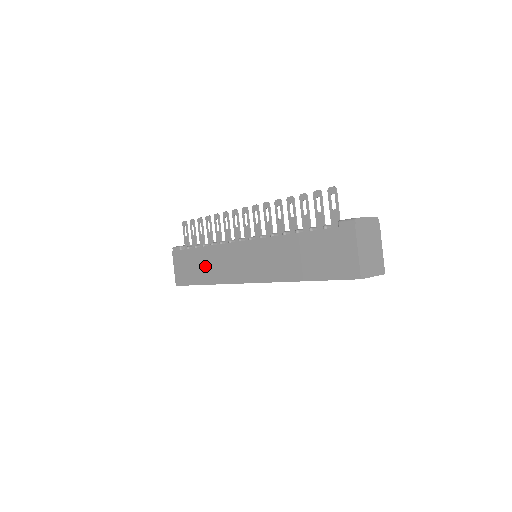
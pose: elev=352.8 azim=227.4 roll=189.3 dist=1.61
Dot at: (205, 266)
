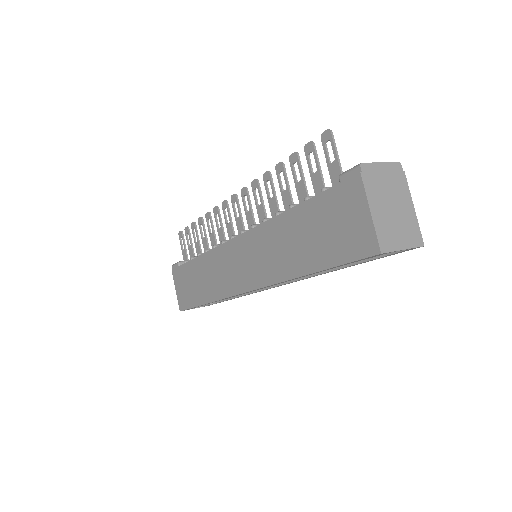
Dot at: (202, 280)
